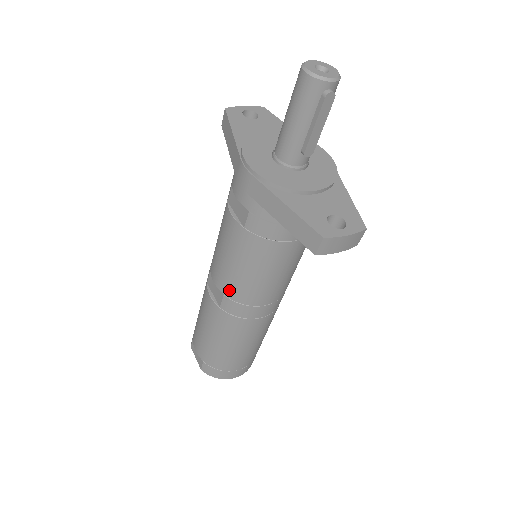
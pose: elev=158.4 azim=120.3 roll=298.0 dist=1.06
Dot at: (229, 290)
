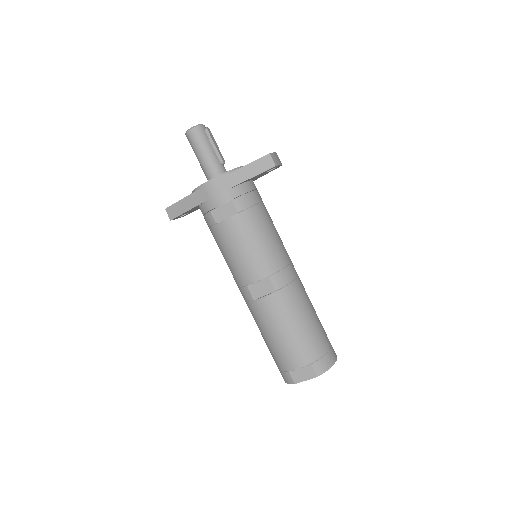
Dot at: (268, 267)
